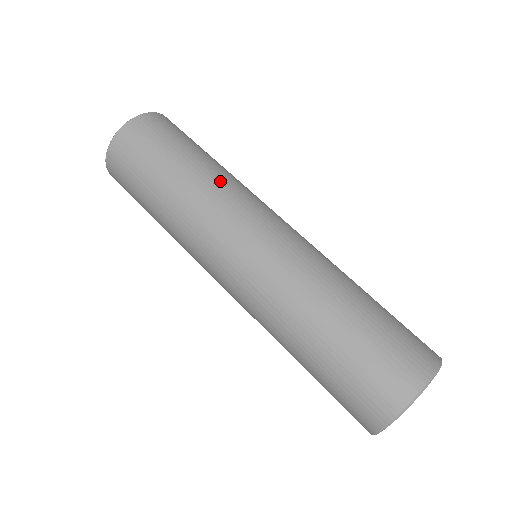
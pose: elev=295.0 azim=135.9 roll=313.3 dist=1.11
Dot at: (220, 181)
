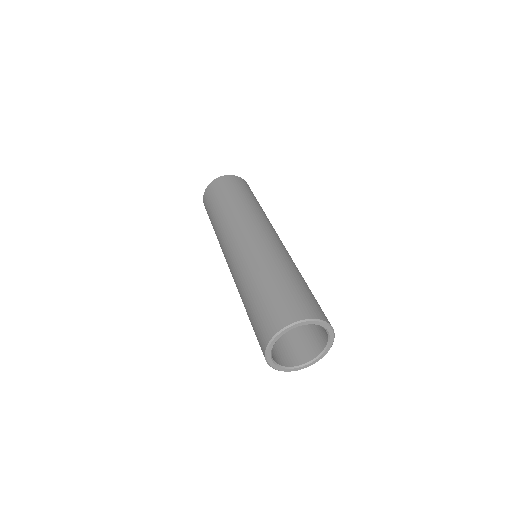
Dot at: (243, 208)
